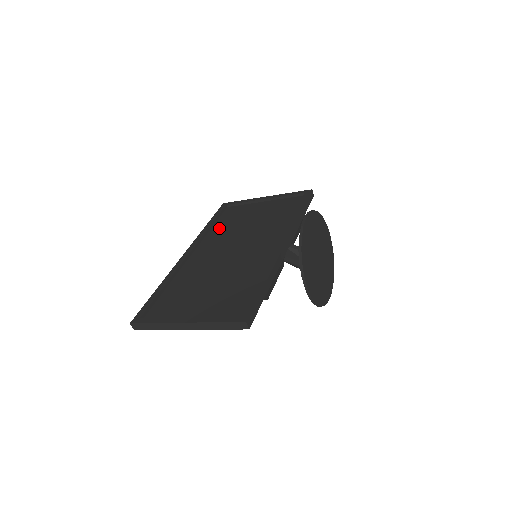
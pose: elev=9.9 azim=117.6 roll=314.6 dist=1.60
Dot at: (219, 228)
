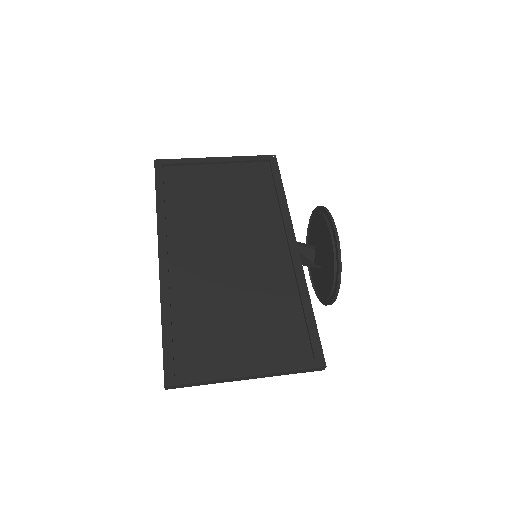
Dot at: (179, 208)
